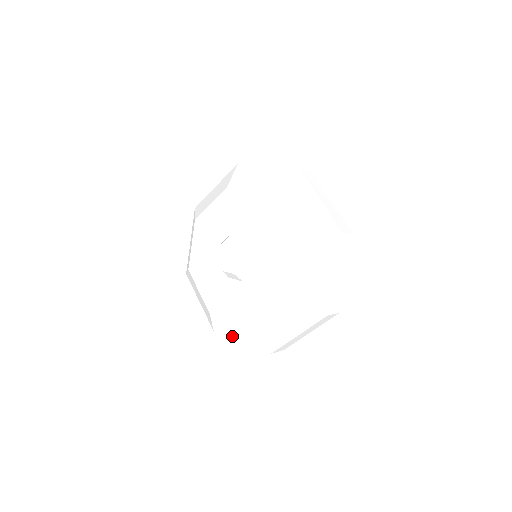
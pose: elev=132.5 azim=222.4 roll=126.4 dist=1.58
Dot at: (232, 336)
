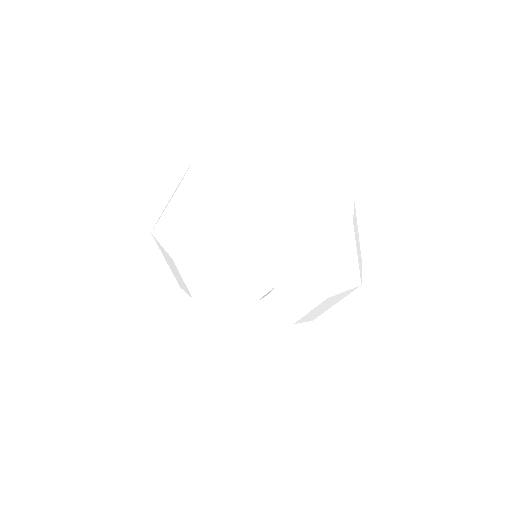
Dot at: occluded
